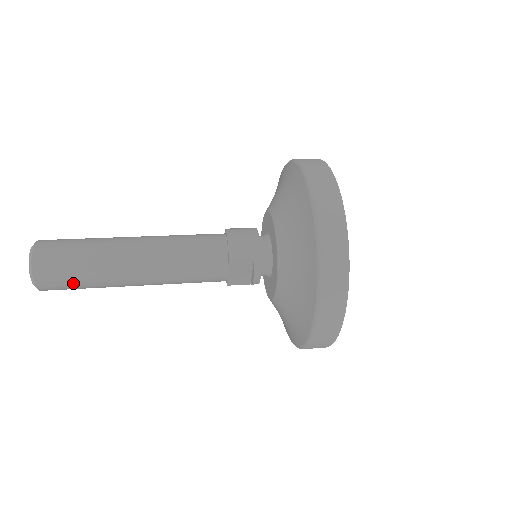
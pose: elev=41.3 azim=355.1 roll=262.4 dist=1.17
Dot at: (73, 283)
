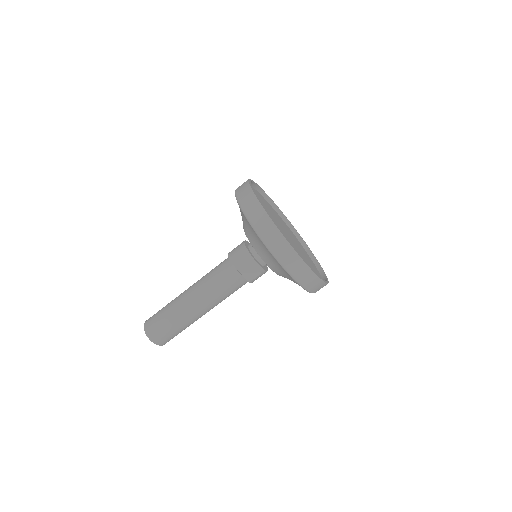
Dot at: (167, 329)
